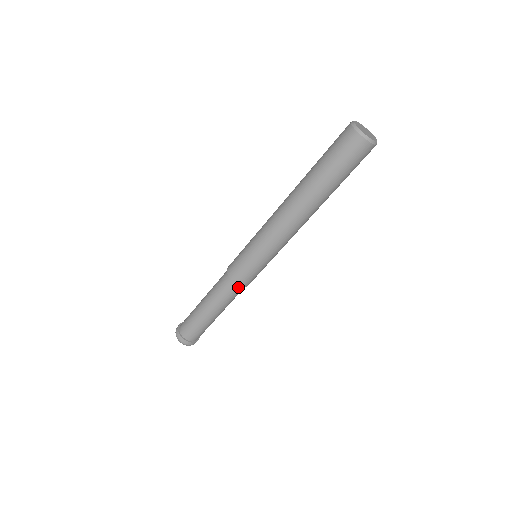
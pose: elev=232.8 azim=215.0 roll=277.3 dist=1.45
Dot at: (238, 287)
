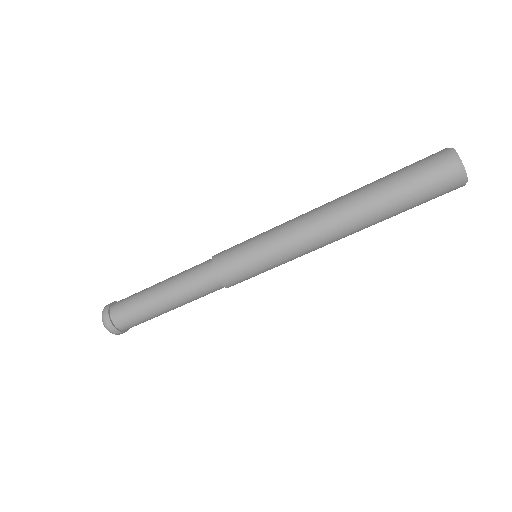
Dot at: (223, 287)
